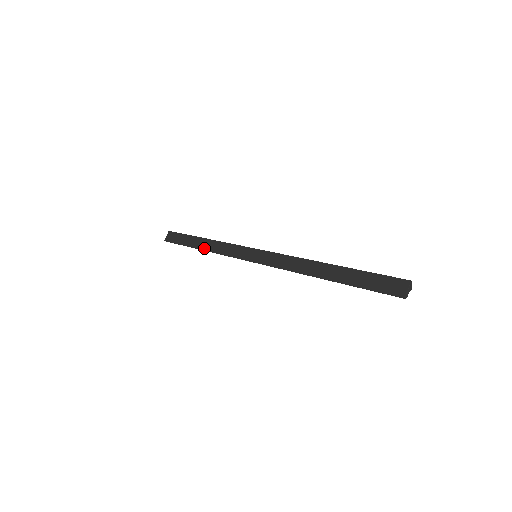
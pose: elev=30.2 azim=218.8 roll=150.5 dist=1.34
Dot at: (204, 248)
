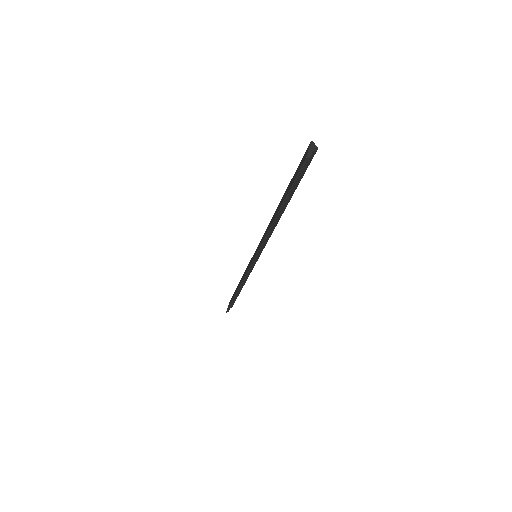
Dot at: occluded
